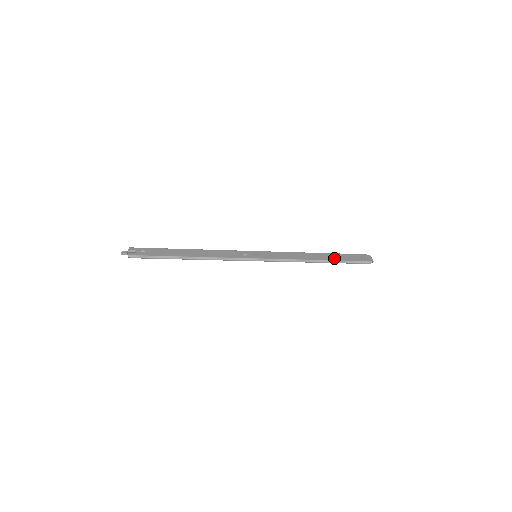
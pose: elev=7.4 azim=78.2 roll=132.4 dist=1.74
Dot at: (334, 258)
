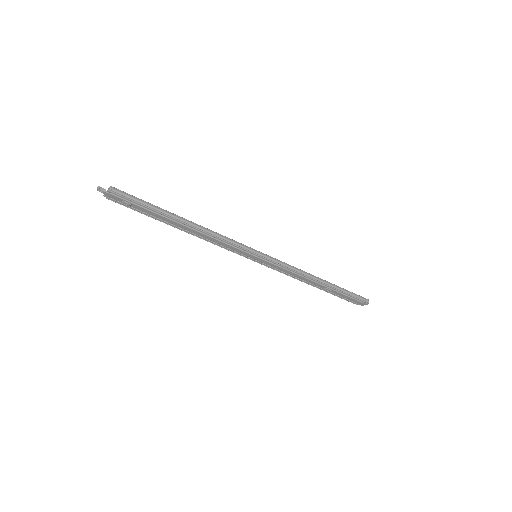
Dot at: occluded
